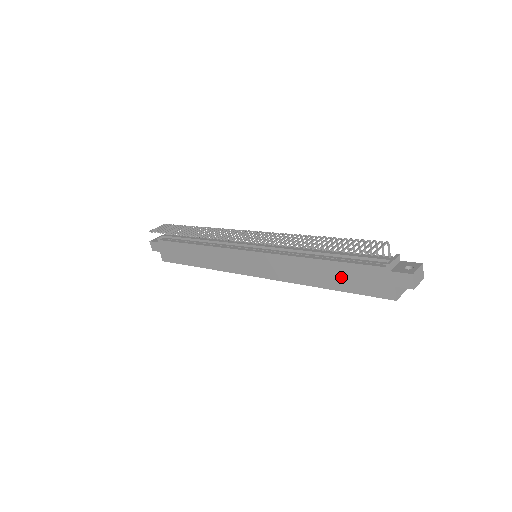
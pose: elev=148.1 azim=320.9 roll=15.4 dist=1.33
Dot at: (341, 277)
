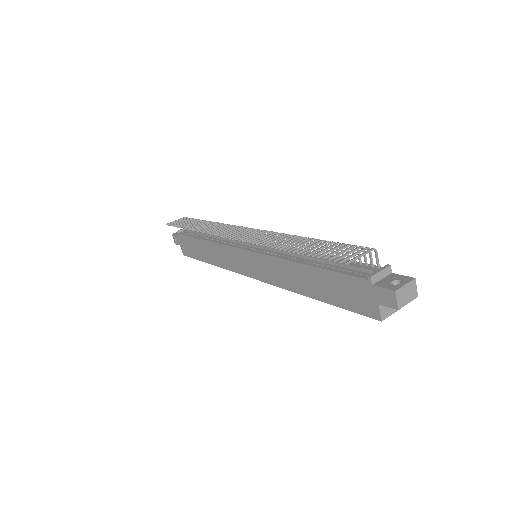
Dot at: (326, 287)
